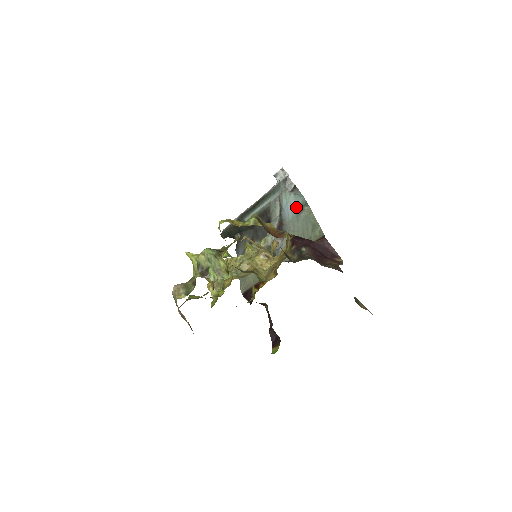
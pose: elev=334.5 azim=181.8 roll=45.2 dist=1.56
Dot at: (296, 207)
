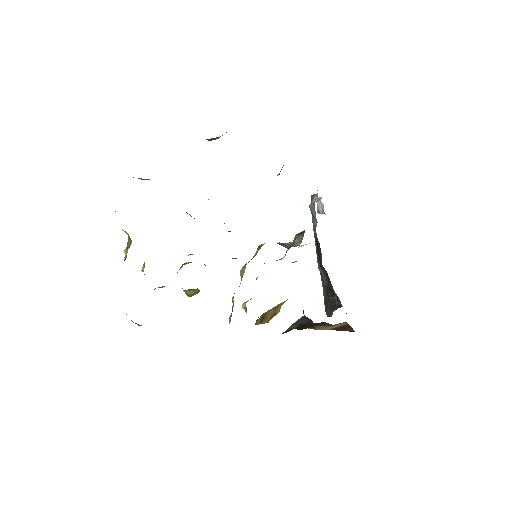
Dot at: occluded
